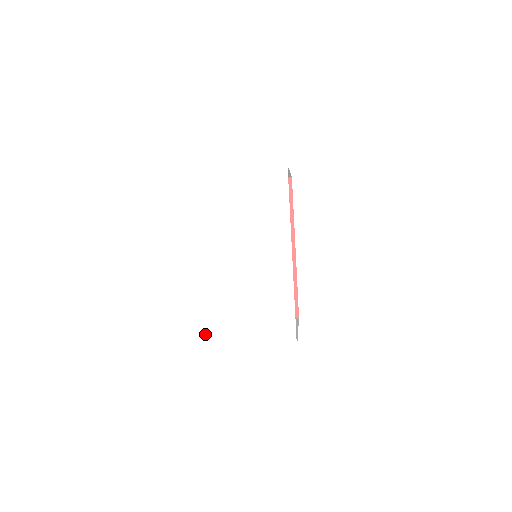
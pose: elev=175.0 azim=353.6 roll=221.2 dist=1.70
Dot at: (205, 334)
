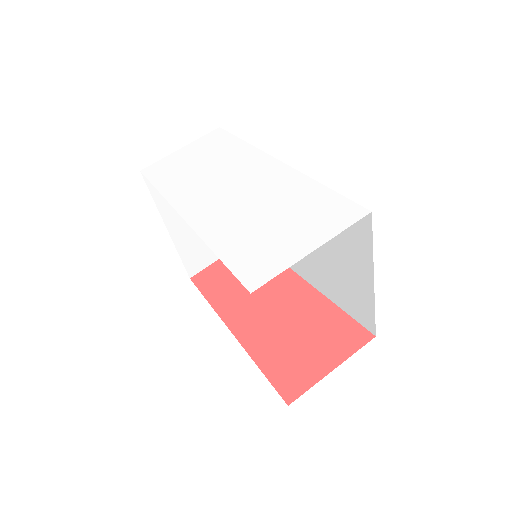
Dot at: occluded
